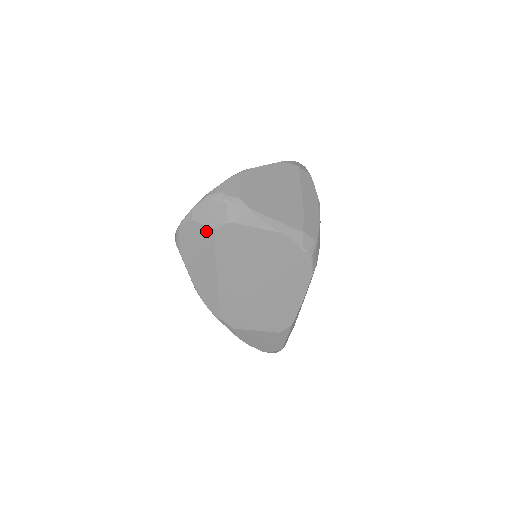
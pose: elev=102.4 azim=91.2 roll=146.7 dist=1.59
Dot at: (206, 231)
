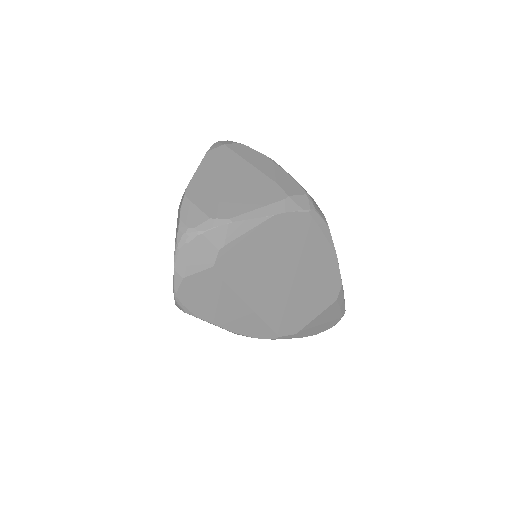
Dot at: (205, 276)
